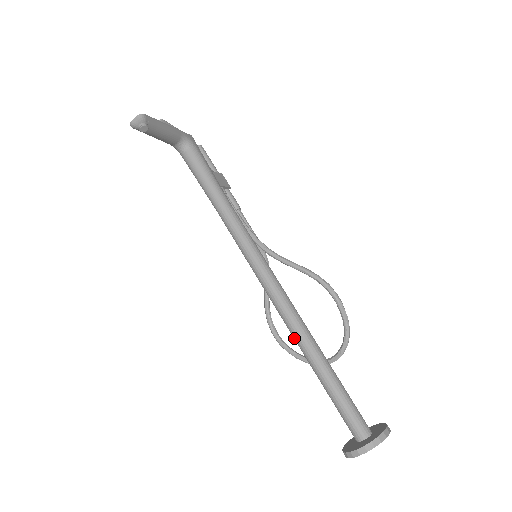
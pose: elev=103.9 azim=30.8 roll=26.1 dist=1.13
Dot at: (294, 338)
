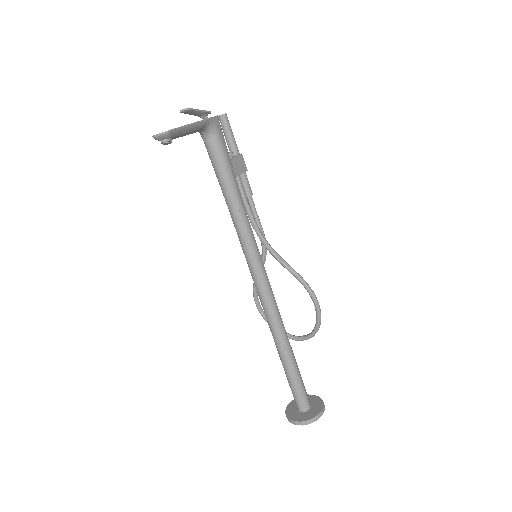
Dot at: occluded
